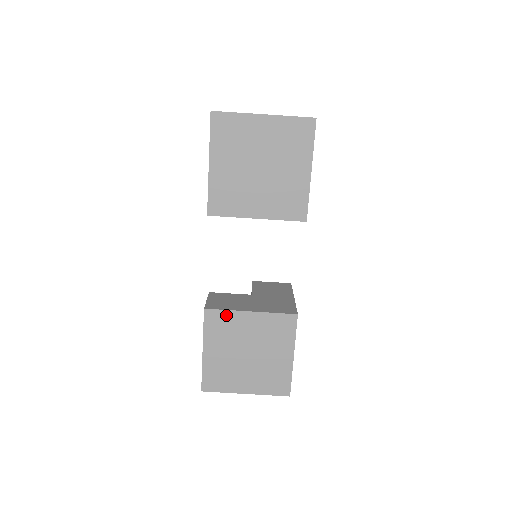
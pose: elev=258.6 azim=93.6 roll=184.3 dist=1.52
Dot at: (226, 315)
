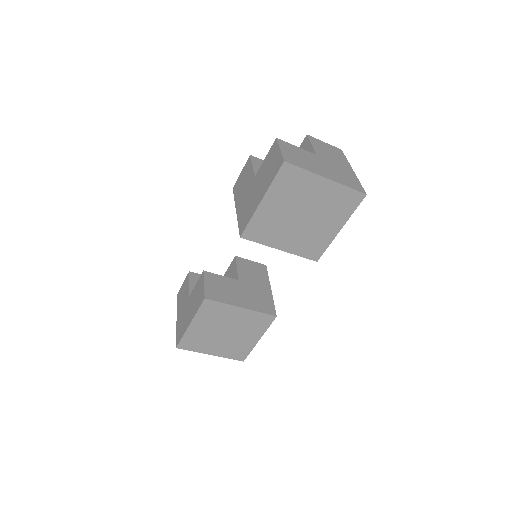
Dot at: (221, 306)
